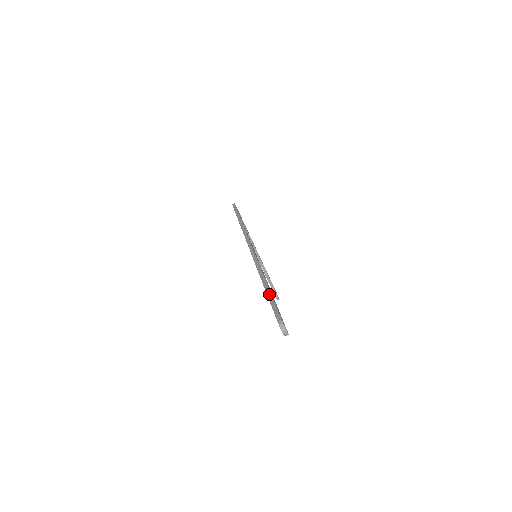
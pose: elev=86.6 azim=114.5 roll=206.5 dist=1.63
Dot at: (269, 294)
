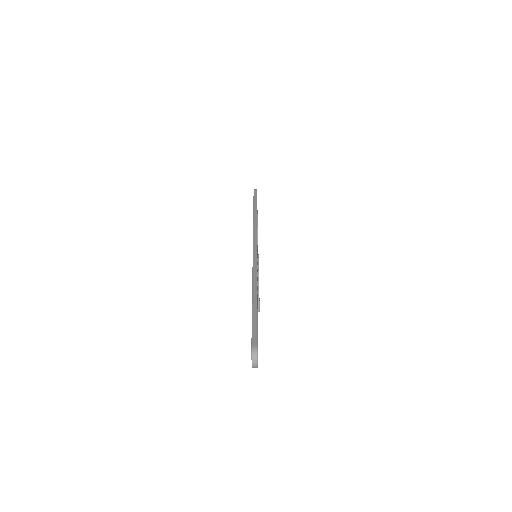
Dot at: (255, 307)
